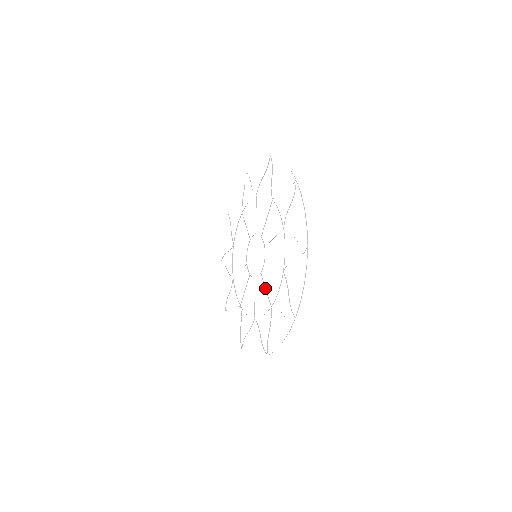
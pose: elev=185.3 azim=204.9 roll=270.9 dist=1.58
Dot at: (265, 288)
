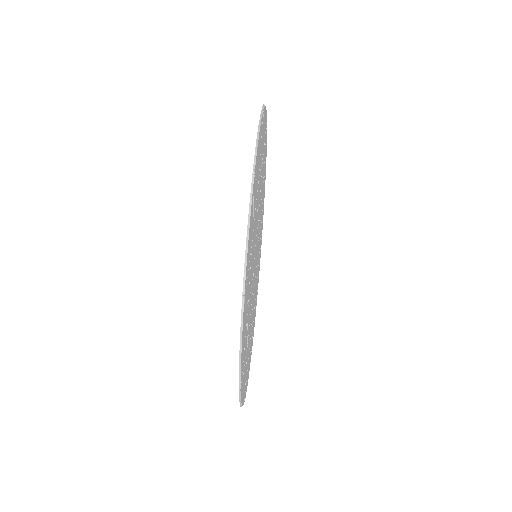
Dot at: occluded
